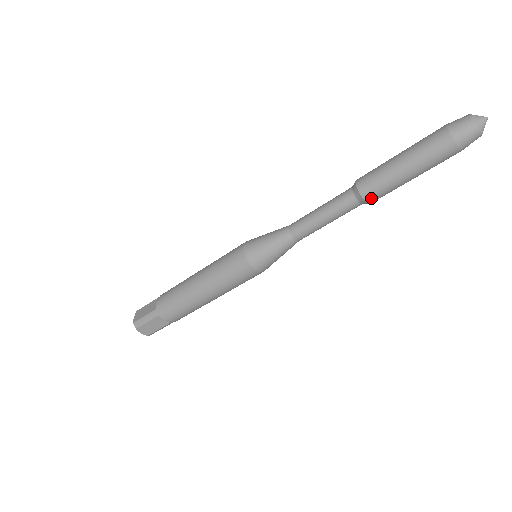
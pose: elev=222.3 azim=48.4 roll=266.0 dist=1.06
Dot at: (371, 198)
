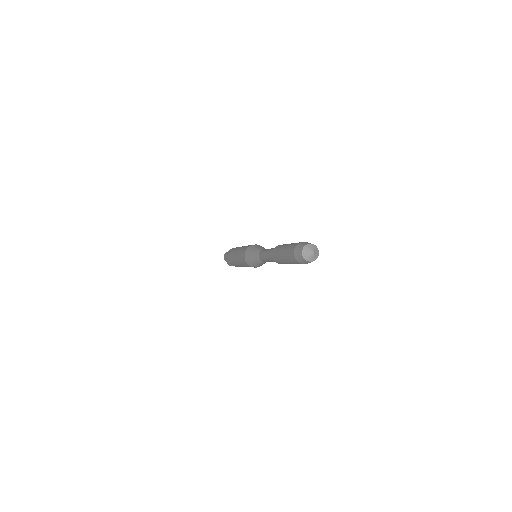
Dot at: (276, 261)
